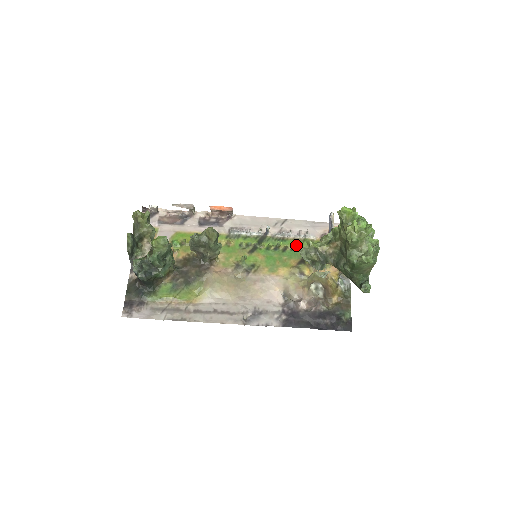
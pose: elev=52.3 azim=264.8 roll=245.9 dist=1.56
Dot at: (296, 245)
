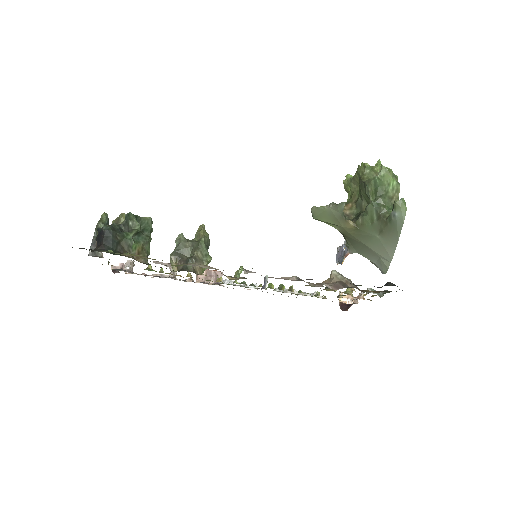
Dot at: occluded
